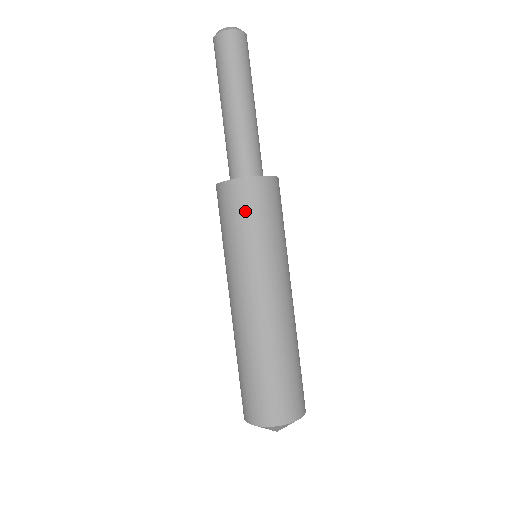
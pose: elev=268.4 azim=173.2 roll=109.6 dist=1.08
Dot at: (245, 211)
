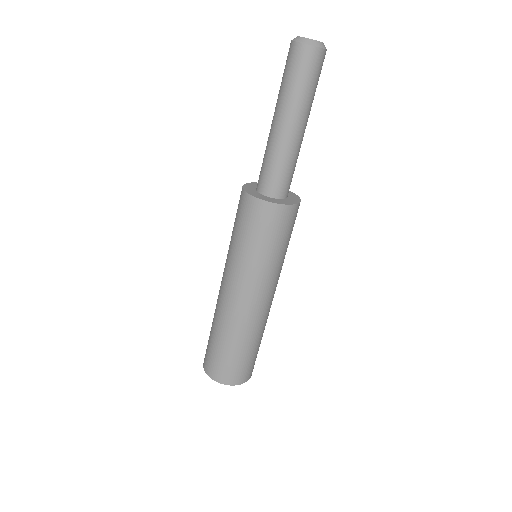
Dot at: (258, 229)
